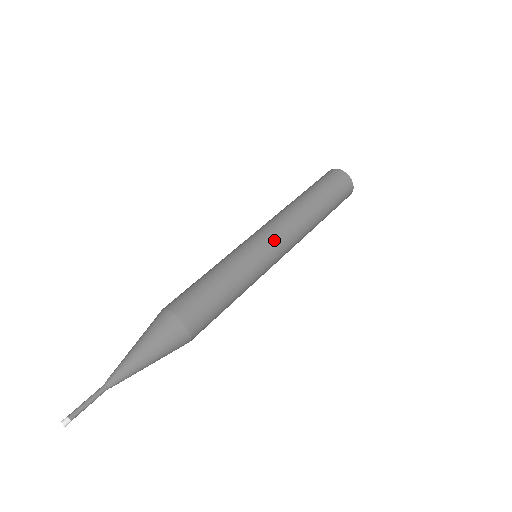
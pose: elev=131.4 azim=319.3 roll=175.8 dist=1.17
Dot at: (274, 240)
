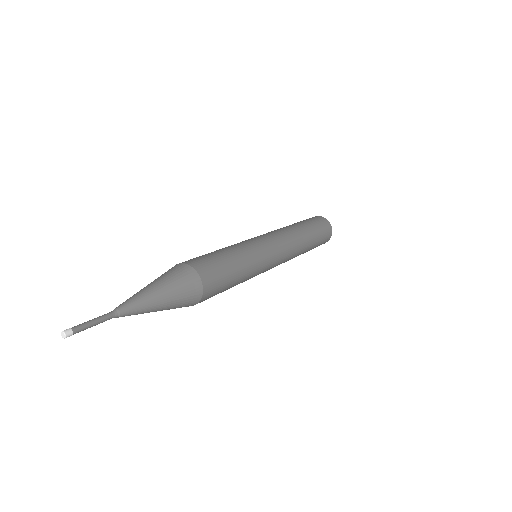
Dot at: (269, 237)
